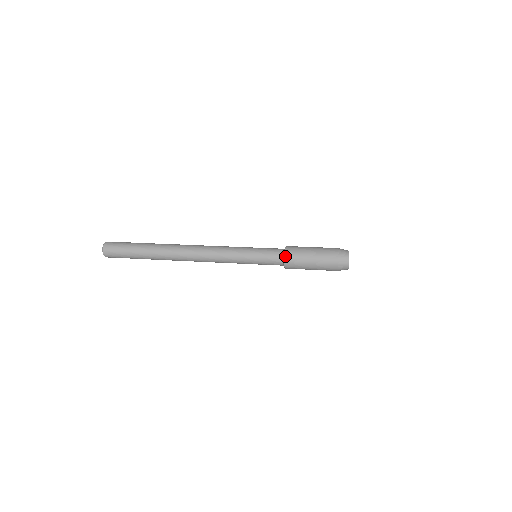
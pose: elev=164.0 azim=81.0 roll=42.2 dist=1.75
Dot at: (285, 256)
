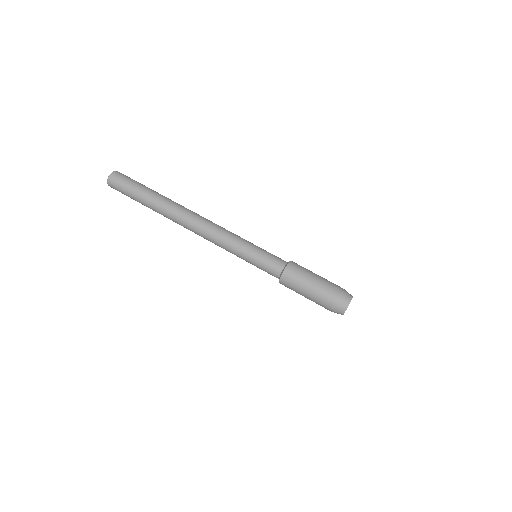
Dot at: (282, 274)
